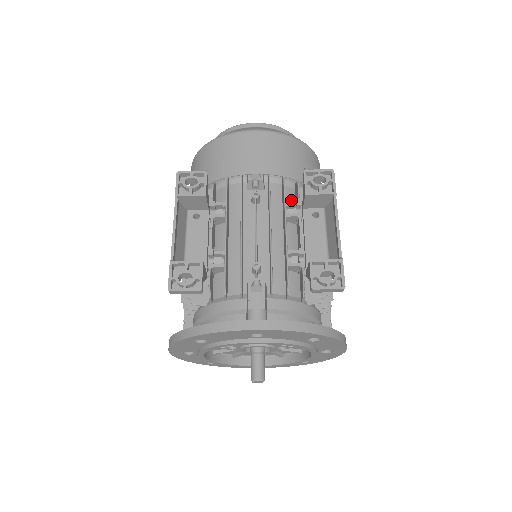
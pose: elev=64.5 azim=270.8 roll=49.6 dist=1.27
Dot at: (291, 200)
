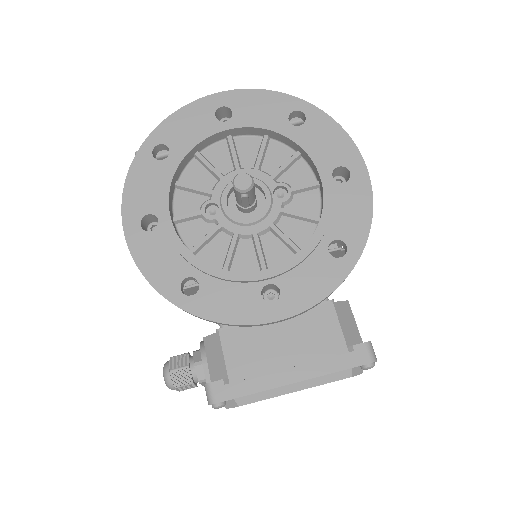
Dot at: occluded
